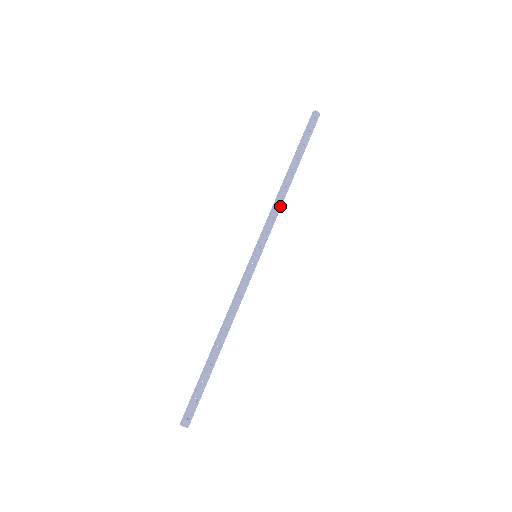
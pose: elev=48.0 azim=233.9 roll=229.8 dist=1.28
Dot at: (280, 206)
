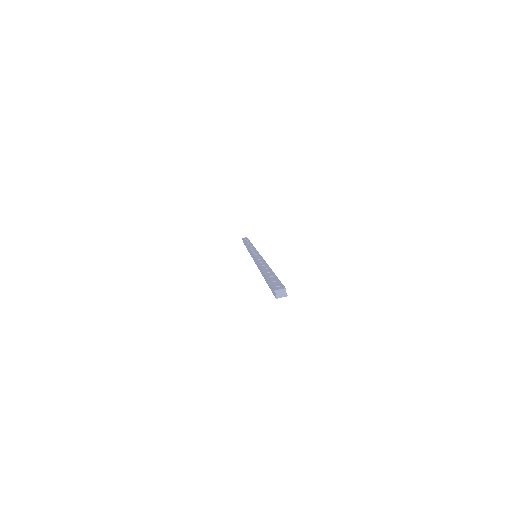
Dot at: occluded
